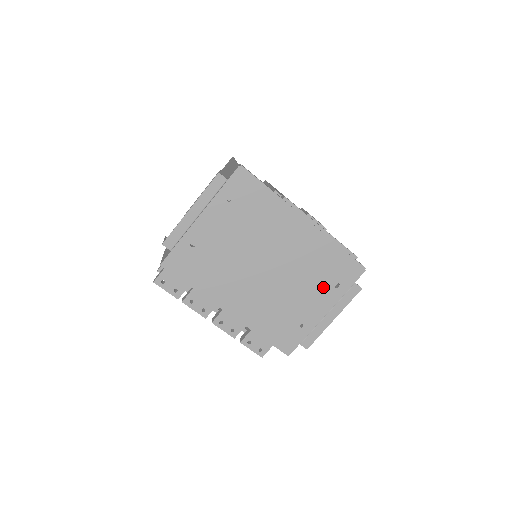
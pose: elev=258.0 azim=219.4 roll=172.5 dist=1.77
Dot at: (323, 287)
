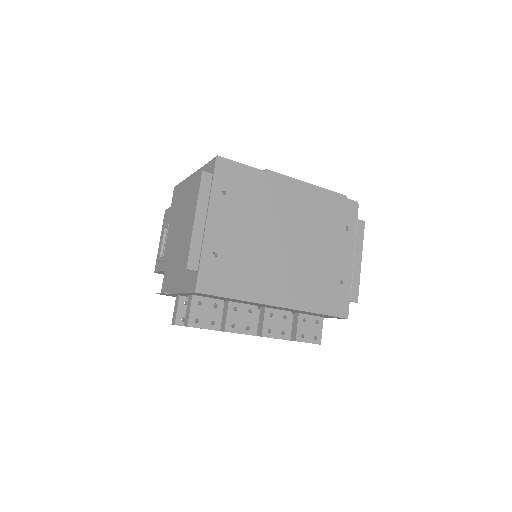
Dot at: (338, 236)
